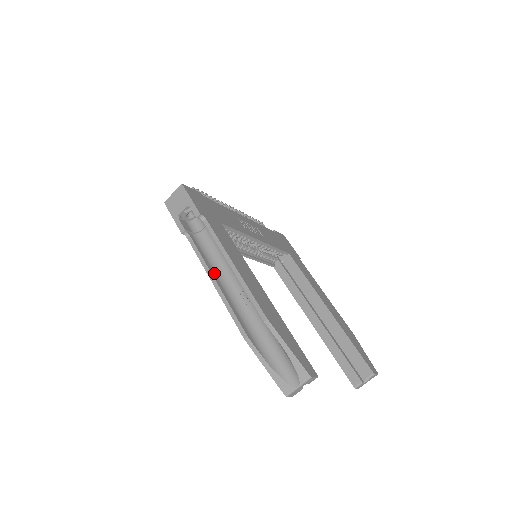
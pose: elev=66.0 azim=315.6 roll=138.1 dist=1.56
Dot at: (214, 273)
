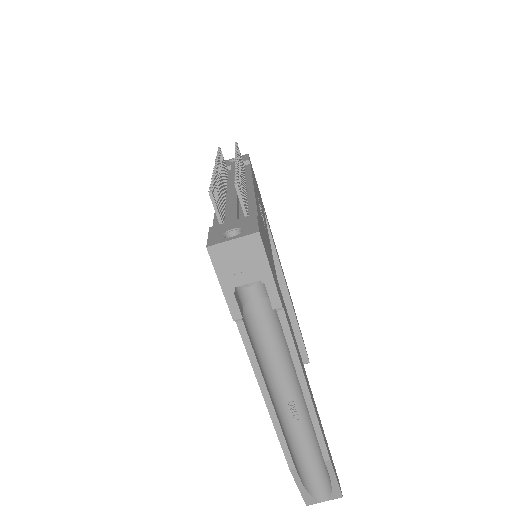
Dot at: (266, 380)
